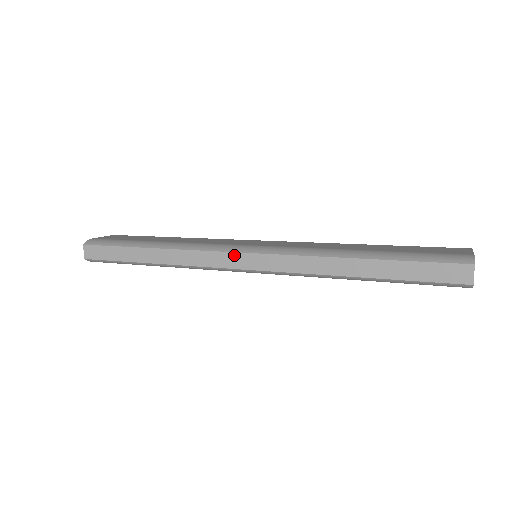
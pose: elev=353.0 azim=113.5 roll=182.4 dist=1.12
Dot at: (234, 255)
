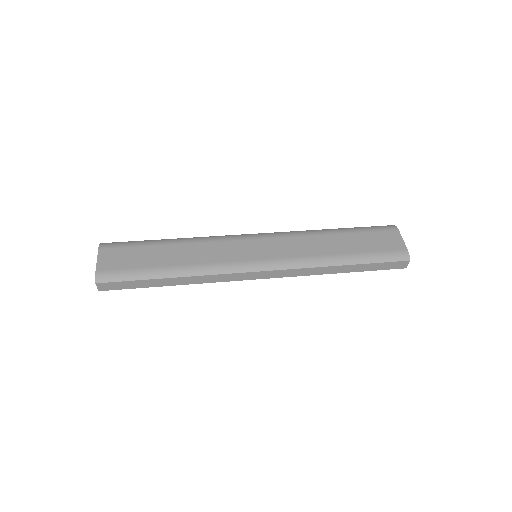
Dot at: (252, 273)
